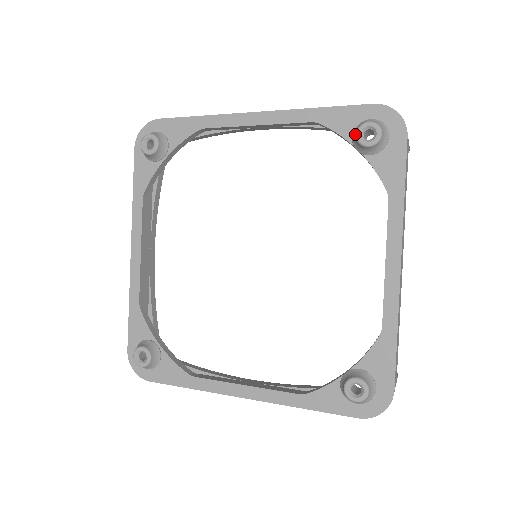
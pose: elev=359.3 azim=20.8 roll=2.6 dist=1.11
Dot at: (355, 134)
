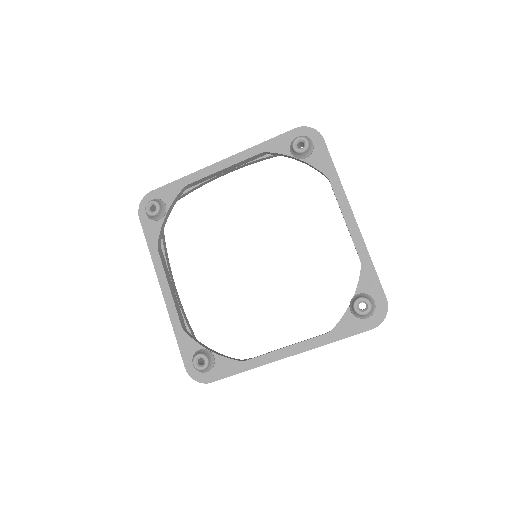
Dot at: (292, 148)
